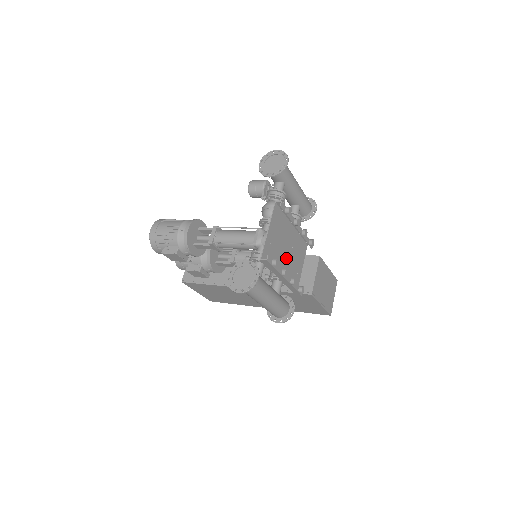
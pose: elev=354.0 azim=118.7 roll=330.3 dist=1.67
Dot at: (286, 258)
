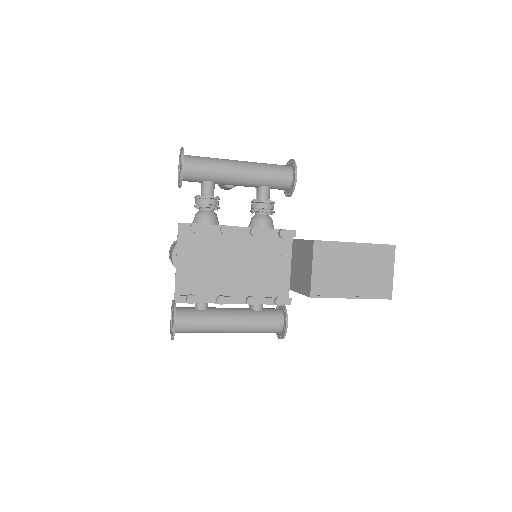
Dot at: (238, 273)
